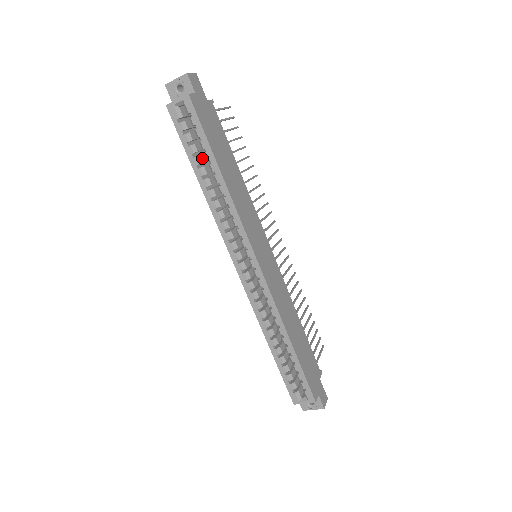
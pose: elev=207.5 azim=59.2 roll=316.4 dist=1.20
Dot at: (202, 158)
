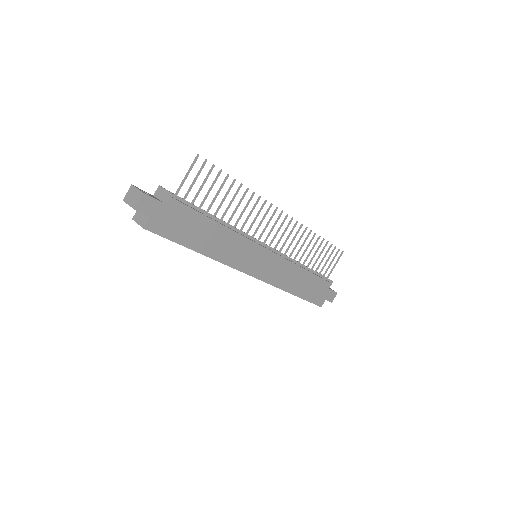
Dot at: occluded
